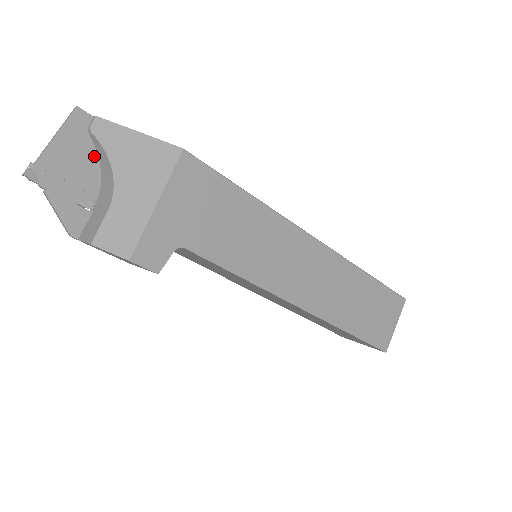
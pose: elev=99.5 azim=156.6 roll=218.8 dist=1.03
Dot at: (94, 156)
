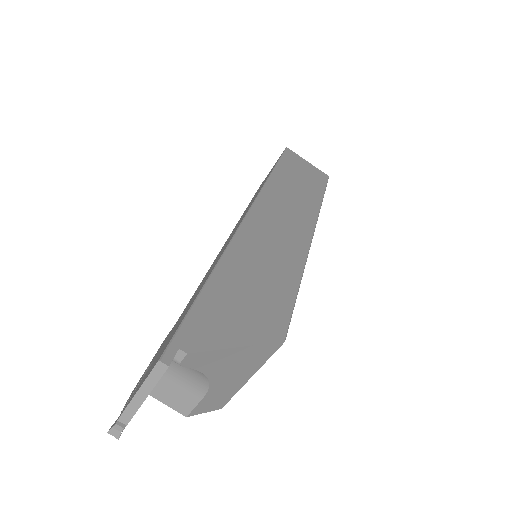
Dot at: occluded
